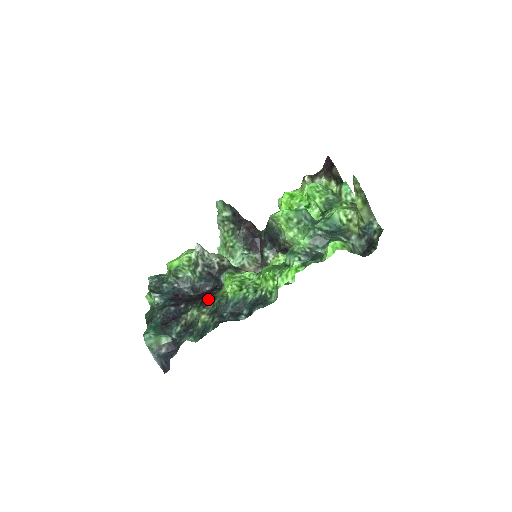
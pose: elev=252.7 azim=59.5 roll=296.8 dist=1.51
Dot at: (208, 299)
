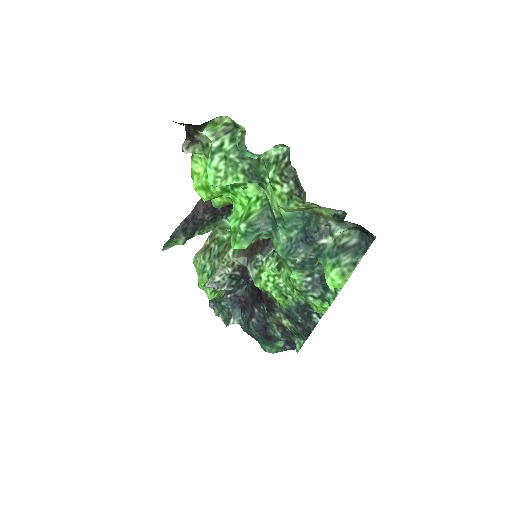
Dot at: (268, 305)
